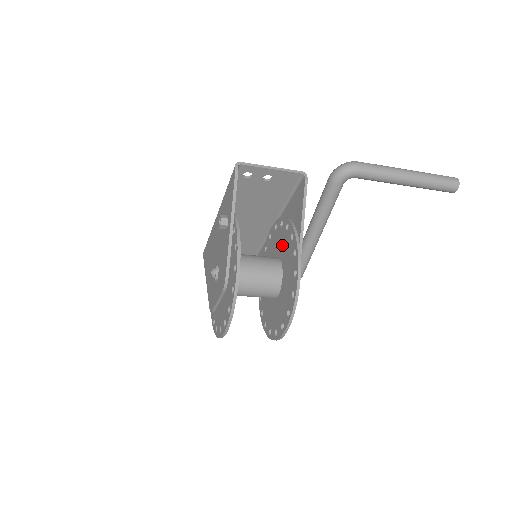
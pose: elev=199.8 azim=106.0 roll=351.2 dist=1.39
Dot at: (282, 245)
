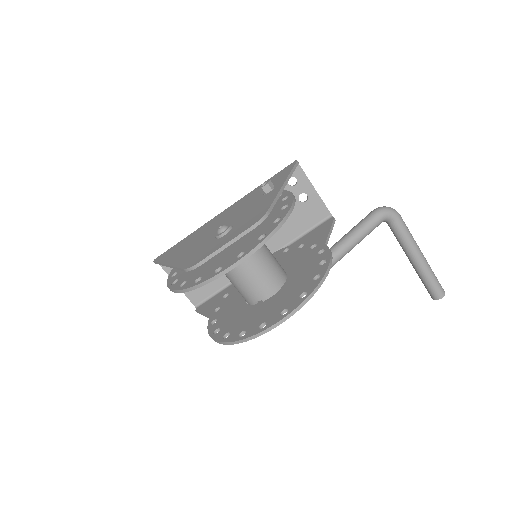
Dot at: (287, 260)
